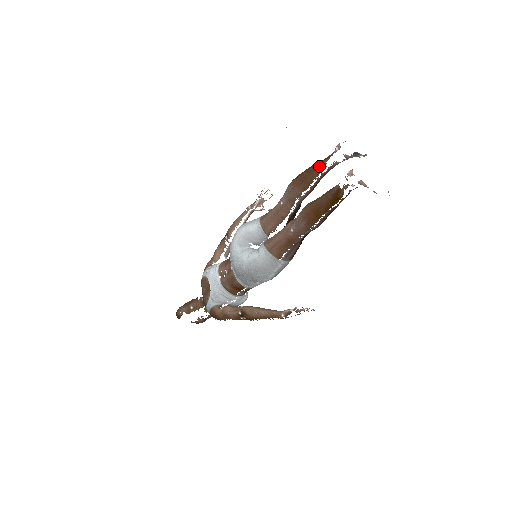
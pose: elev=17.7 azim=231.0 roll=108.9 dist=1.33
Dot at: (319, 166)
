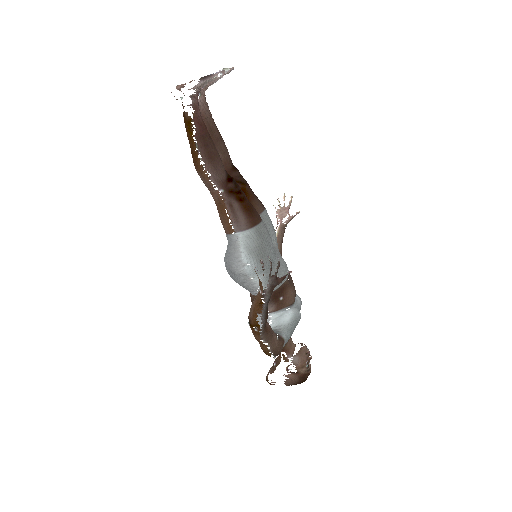
Dot at: occluded
